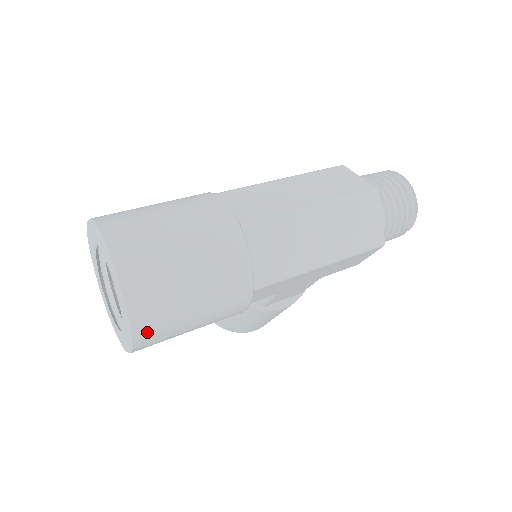
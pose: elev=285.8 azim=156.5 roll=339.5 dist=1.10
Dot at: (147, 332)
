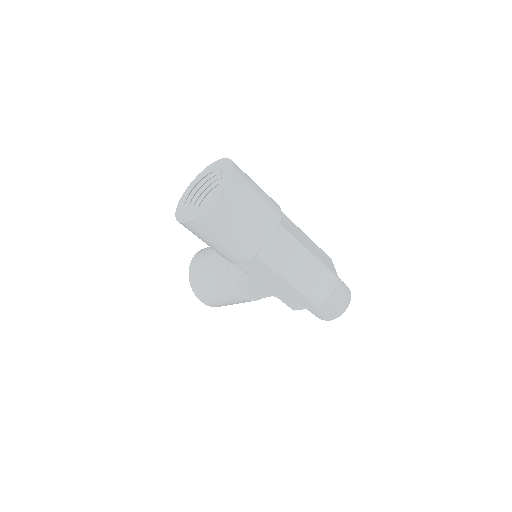
Dot at: (208, 218)
